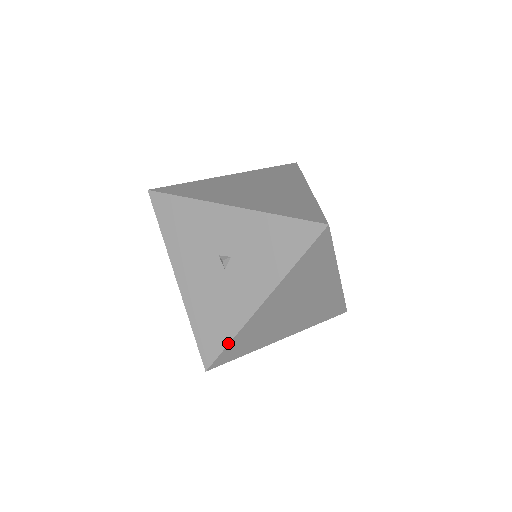
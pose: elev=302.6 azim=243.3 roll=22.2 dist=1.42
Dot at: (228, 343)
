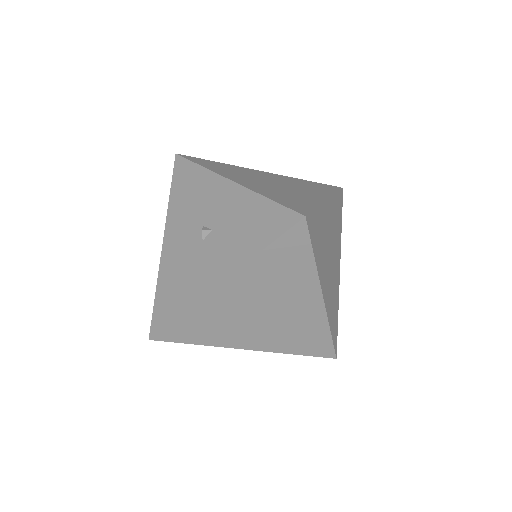
Dot at: (177, 316)
